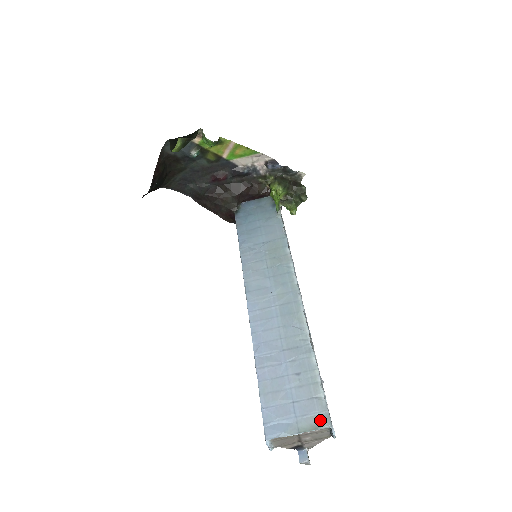
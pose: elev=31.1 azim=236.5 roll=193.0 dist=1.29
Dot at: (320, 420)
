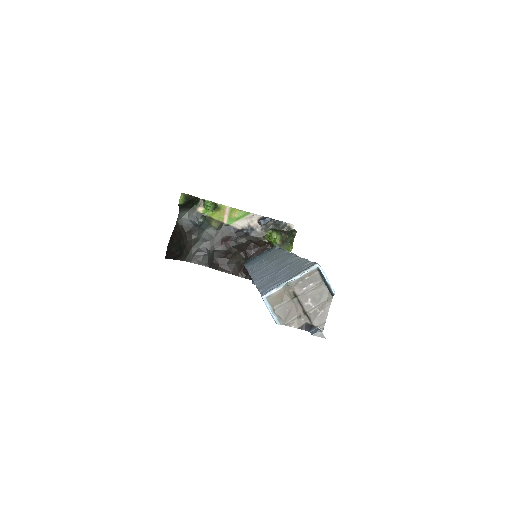
Dot at: (308, 267)
